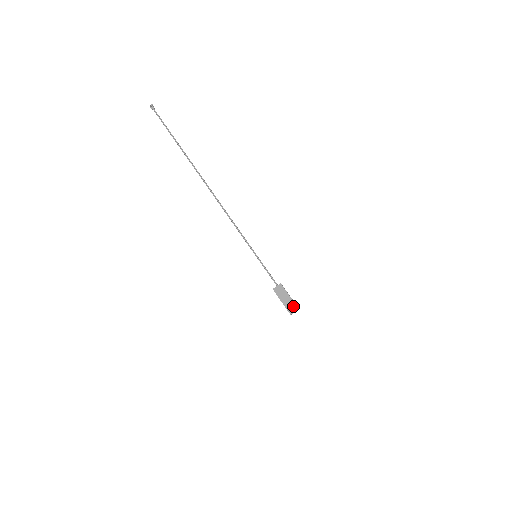
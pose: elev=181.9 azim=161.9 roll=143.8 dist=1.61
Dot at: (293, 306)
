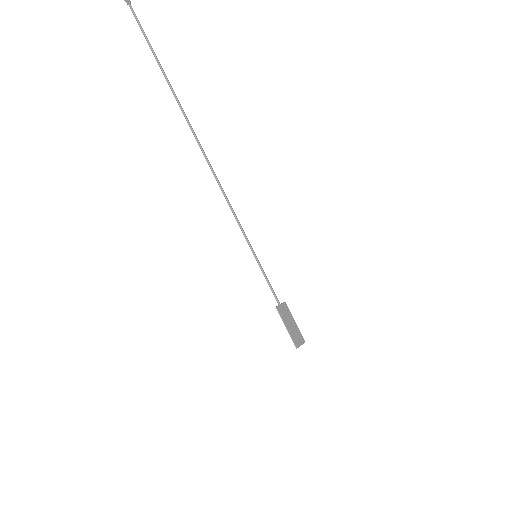
Dot at: (300, 336)
